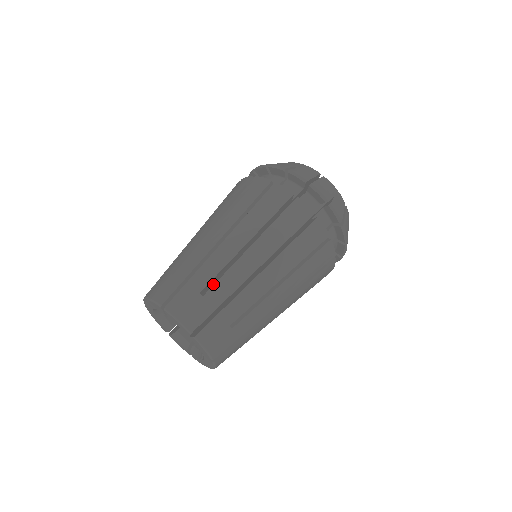
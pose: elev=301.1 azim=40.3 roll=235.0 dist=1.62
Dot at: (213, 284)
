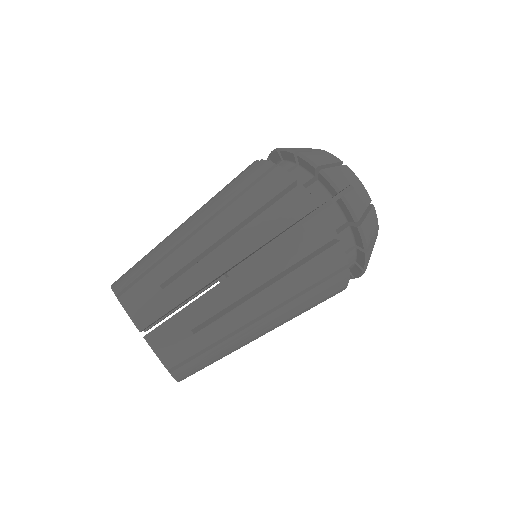
Dot at: occluded
